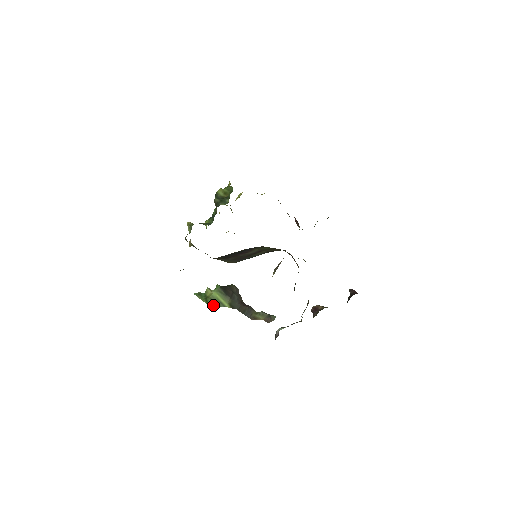
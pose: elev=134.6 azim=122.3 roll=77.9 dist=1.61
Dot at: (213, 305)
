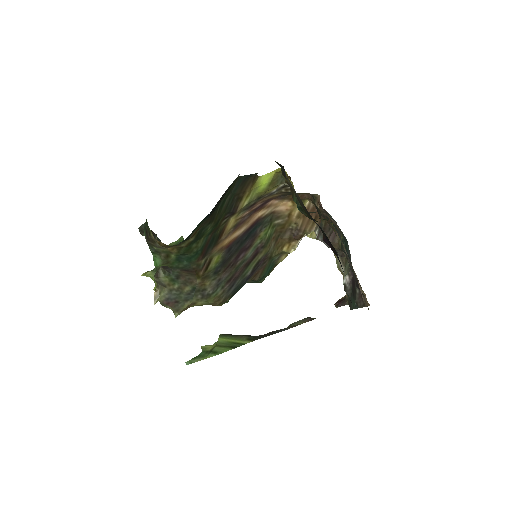
Dot at: (227, 350)
